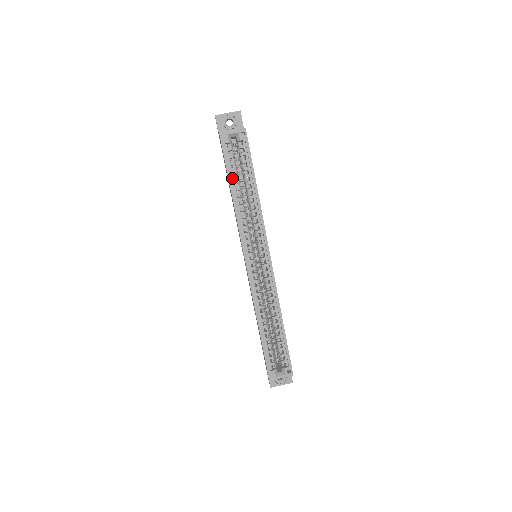
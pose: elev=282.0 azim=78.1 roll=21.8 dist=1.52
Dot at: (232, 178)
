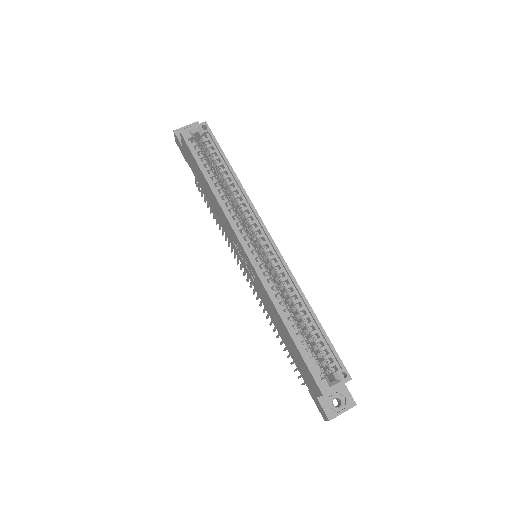
Dot at: (204, 170)
